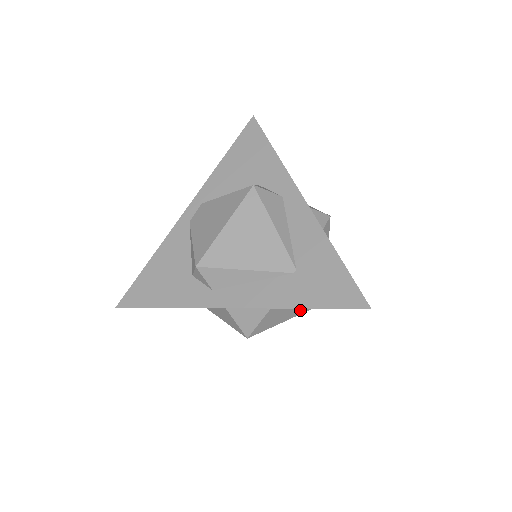
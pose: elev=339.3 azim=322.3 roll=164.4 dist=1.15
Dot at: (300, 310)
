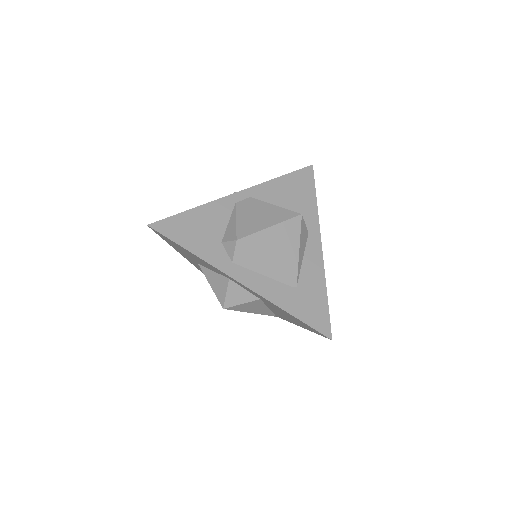
Dot at: (263, 311)
